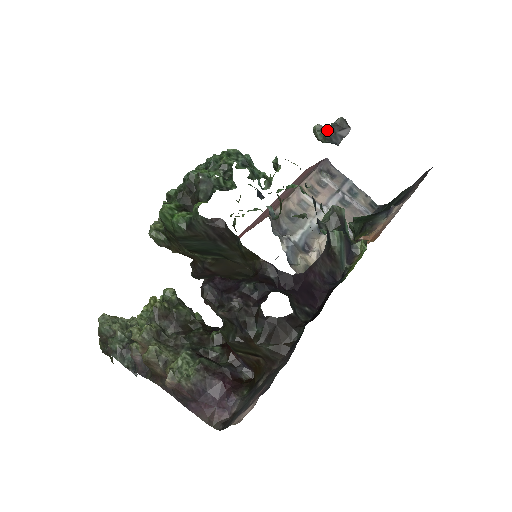
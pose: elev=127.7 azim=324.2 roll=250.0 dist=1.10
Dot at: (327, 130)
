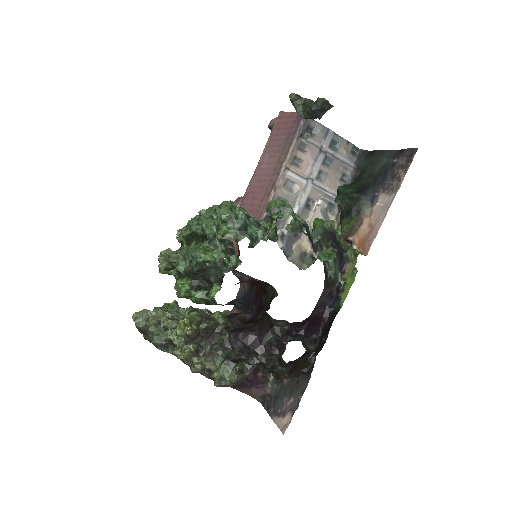
Dot at: (308, 111)
